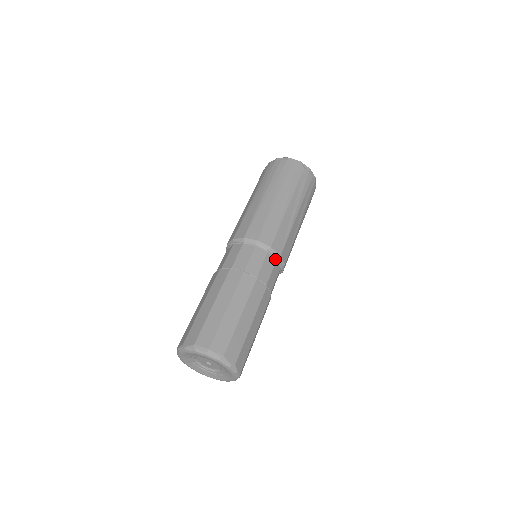
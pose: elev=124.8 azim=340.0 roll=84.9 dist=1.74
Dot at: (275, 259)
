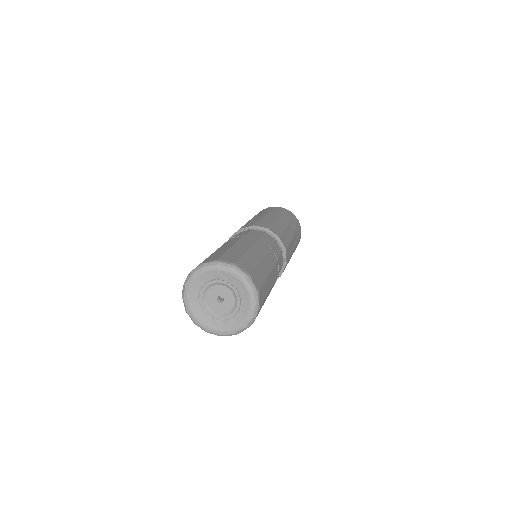
Dot at: (281, 250)
